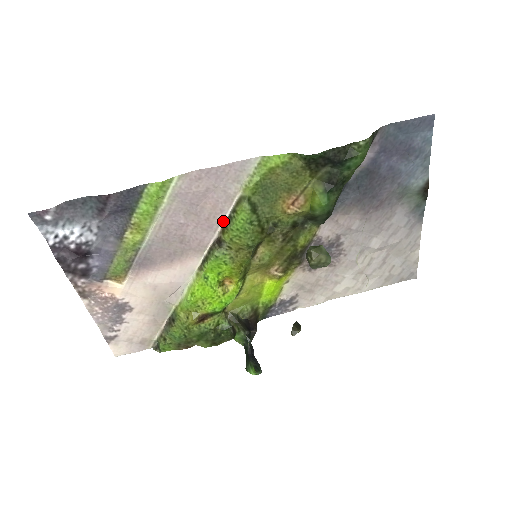
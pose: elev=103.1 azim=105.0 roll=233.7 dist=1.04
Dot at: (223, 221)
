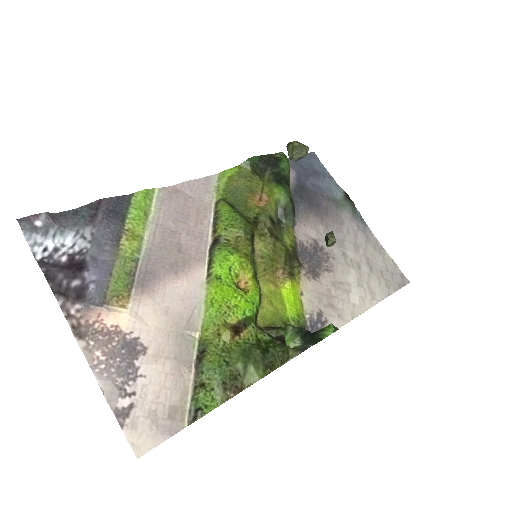
Dot at: (210, 225)
